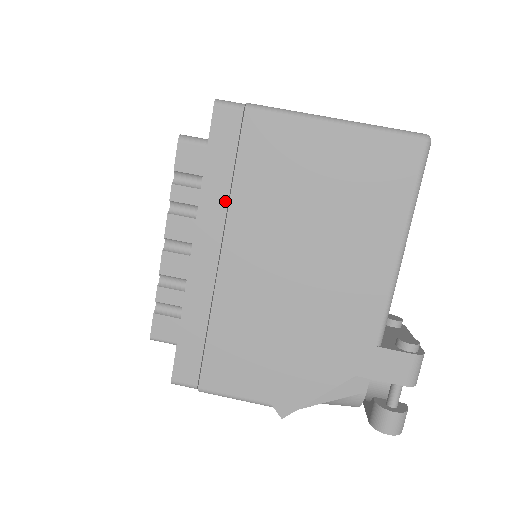
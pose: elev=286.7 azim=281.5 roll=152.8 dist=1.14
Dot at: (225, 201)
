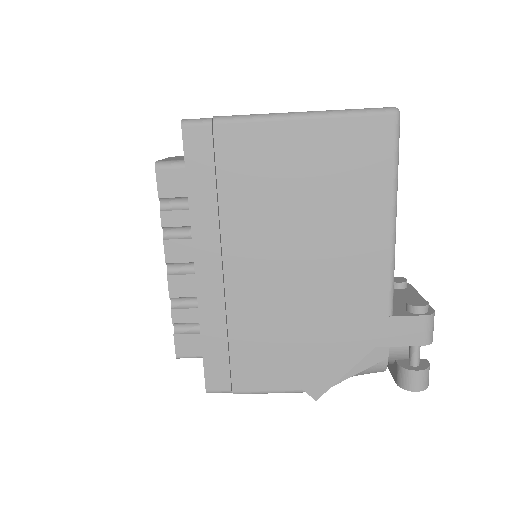
Dot at: (215, 216)
